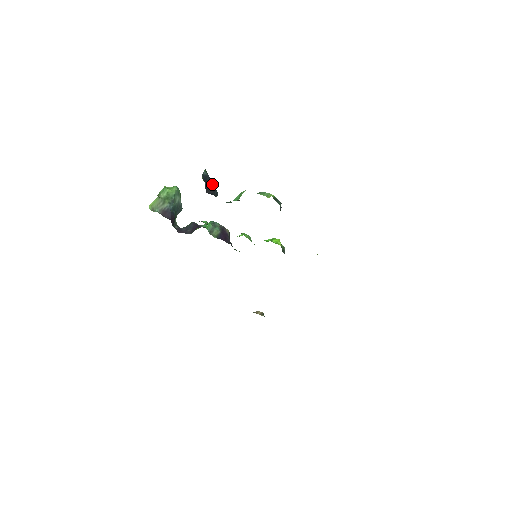
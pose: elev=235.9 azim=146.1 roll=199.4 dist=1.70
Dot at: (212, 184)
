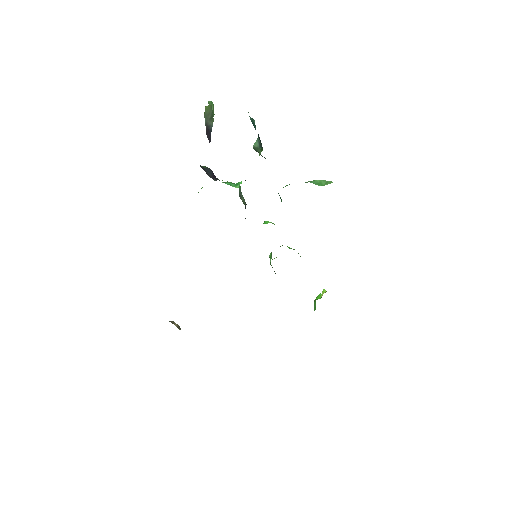
Dot at: occluded
